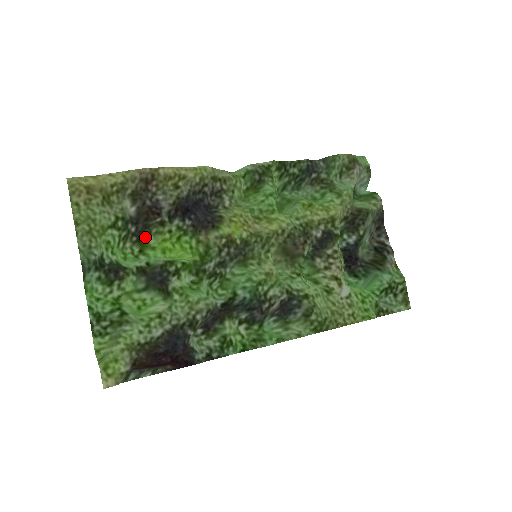
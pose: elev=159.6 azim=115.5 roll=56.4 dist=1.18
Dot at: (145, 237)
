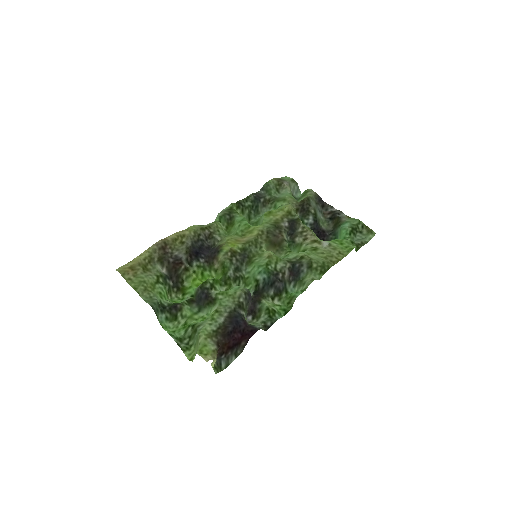
Dot at: (181, 285)
